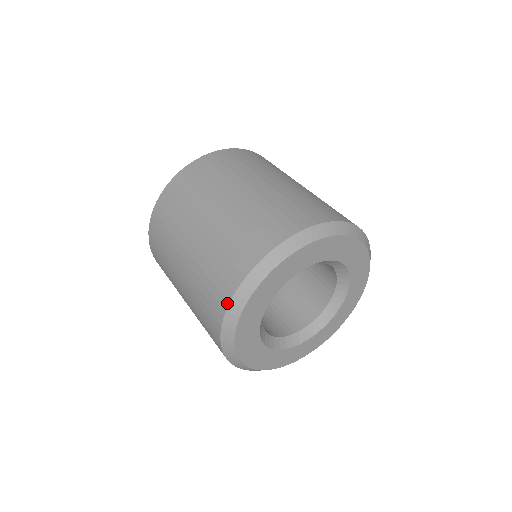
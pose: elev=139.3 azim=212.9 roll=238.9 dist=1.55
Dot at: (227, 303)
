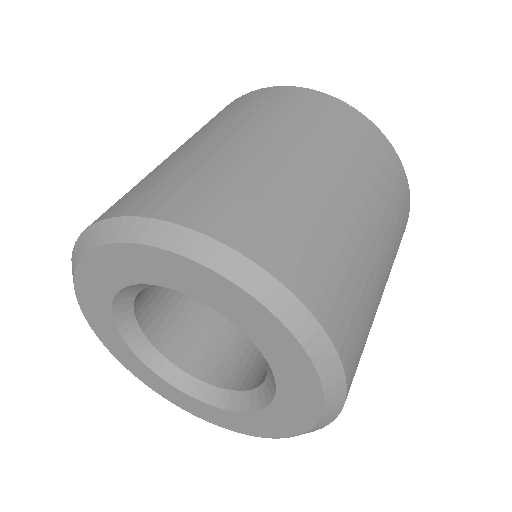
Dot at: occluded
